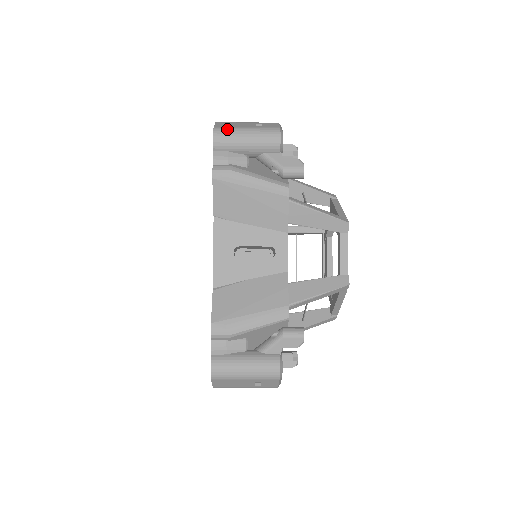
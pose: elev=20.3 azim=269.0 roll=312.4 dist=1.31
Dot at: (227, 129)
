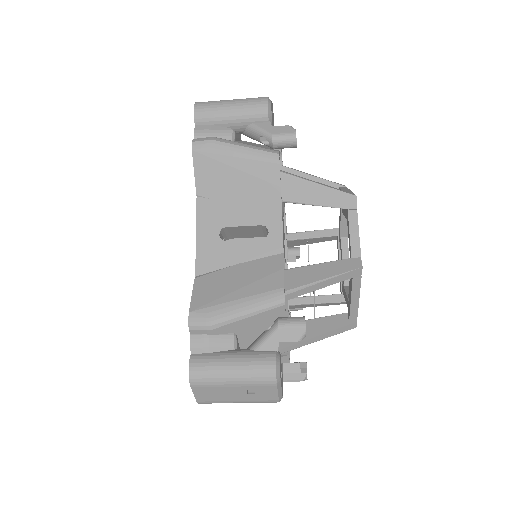
Dot at: (209, 102)
